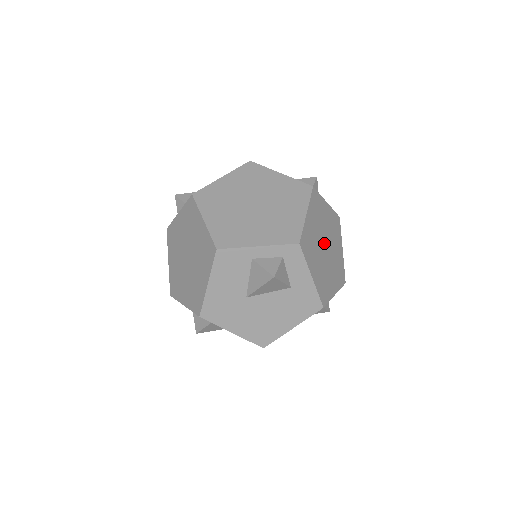
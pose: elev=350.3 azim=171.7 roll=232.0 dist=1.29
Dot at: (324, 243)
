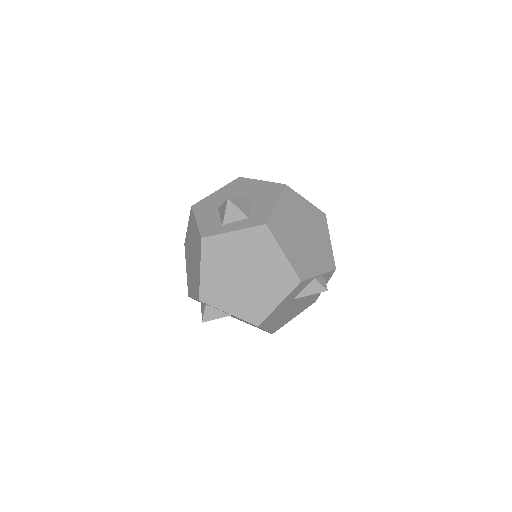
Dot at: (241, 273)
